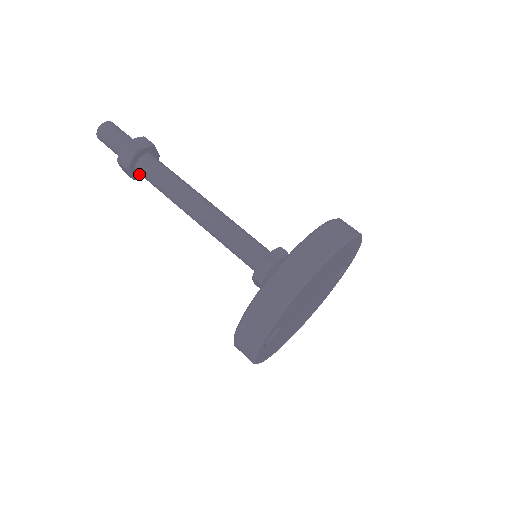
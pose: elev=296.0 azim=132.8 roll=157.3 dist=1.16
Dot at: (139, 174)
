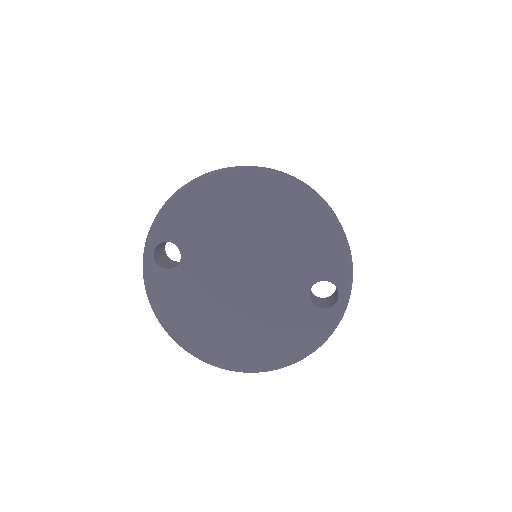
Dot at: occluded
